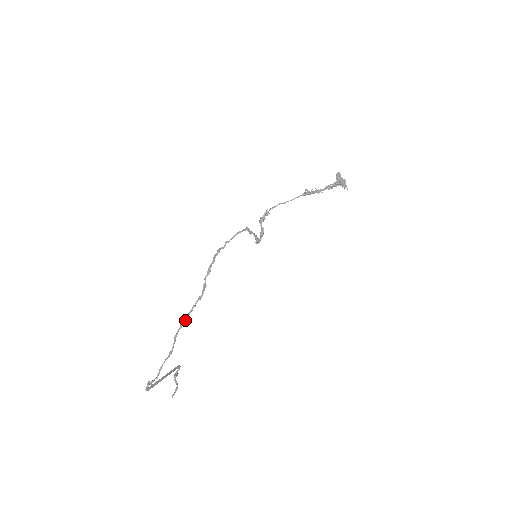
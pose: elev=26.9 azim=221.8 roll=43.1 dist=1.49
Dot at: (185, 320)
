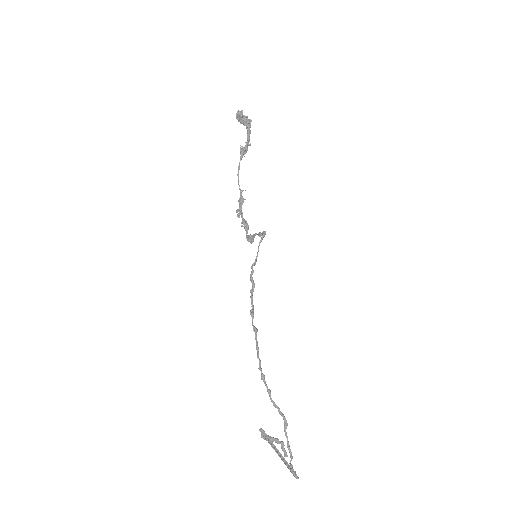
Dot at: (265, 382)
